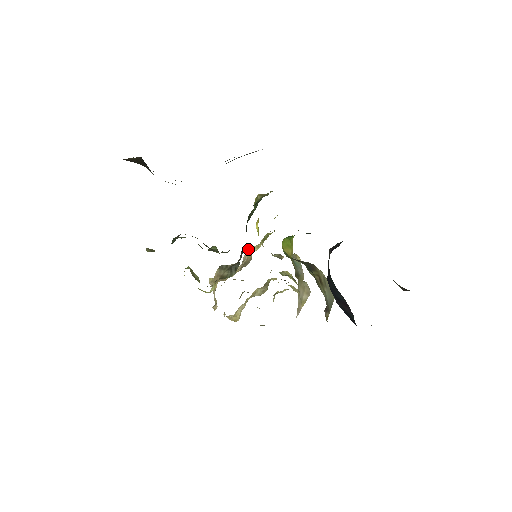
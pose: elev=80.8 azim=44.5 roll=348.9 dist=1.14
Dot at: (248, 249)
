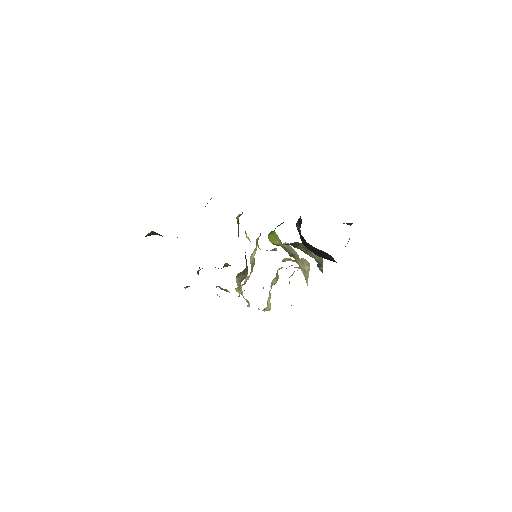
Dot at: (250, 256)
